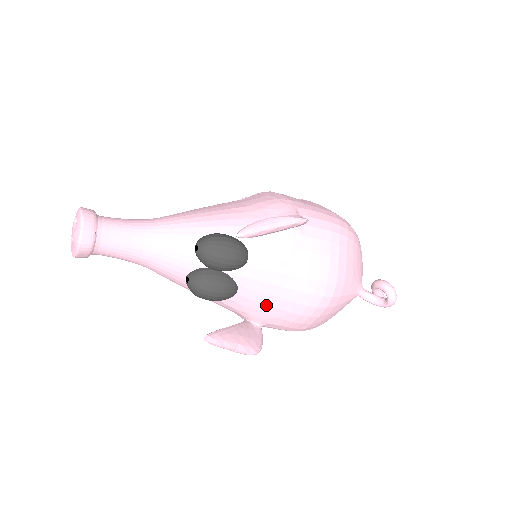
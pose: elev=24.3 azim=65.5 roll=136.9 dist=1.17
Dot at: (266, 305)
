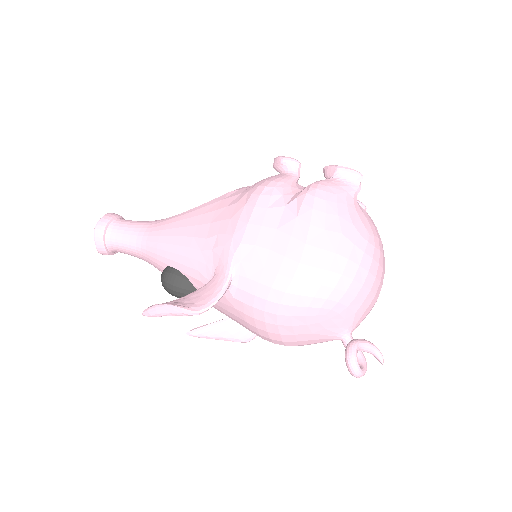
Dot at: occluded
